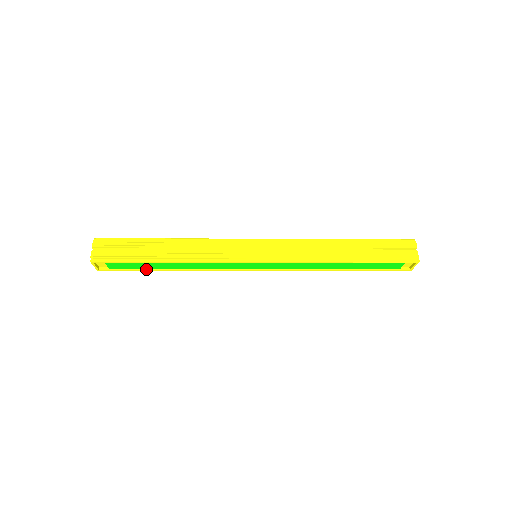
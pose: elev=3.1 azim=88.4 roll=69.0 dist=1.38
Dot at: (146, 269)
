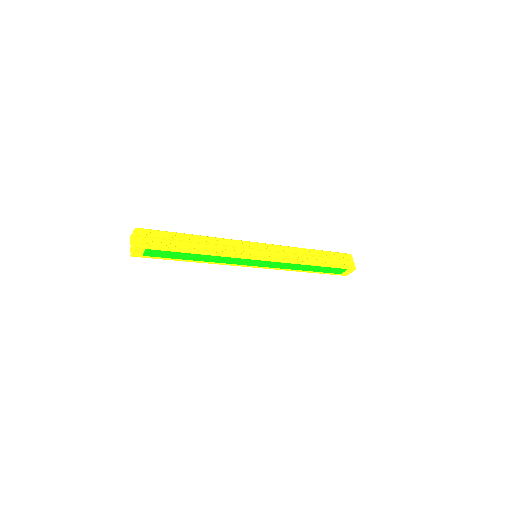
Dot at: (173, 259)
